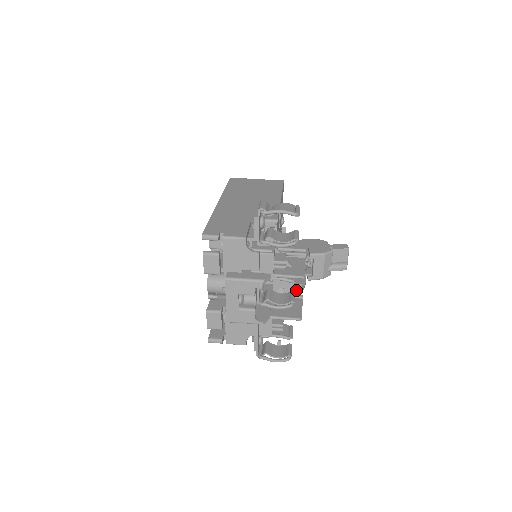
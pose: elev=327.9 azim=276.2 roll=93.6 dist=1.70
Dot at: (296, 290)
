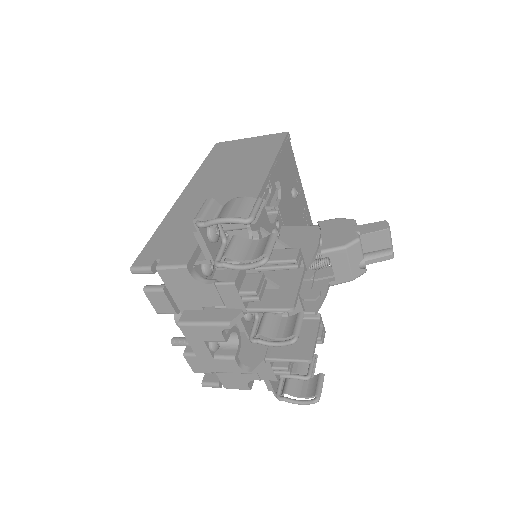
Dot at: (309, 306)
